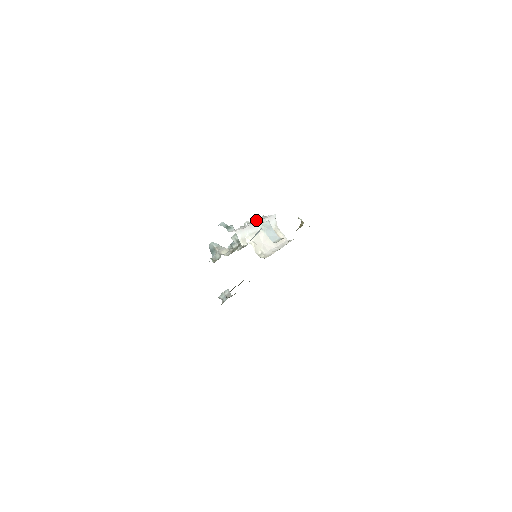
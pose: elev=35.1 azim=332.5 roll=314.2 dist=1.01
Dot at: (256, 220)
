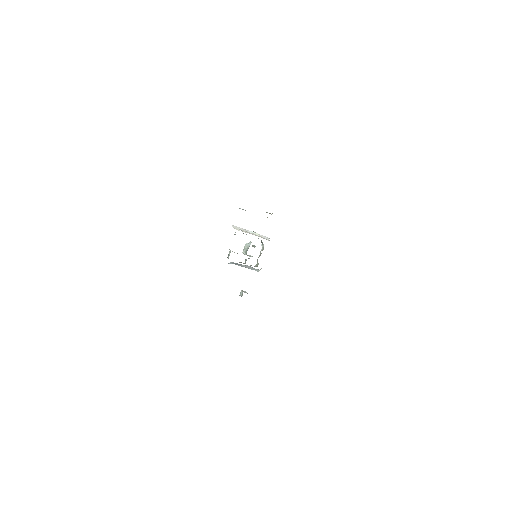
Dot at: occluded
